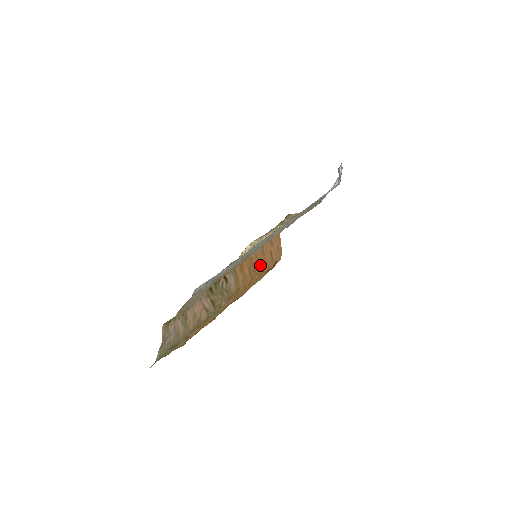
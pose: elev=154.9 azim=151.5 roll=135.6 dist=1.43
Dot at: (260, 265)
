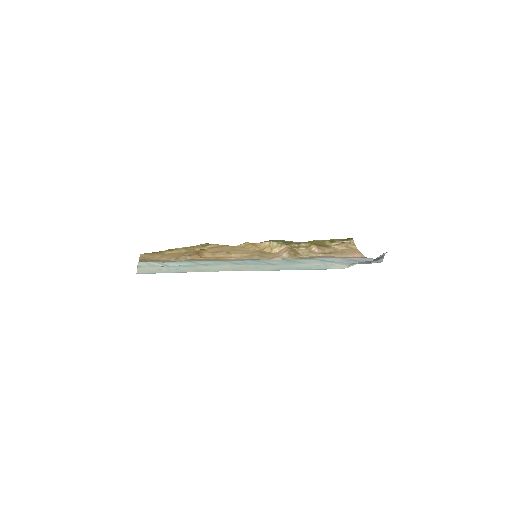
Dot at: occluded
